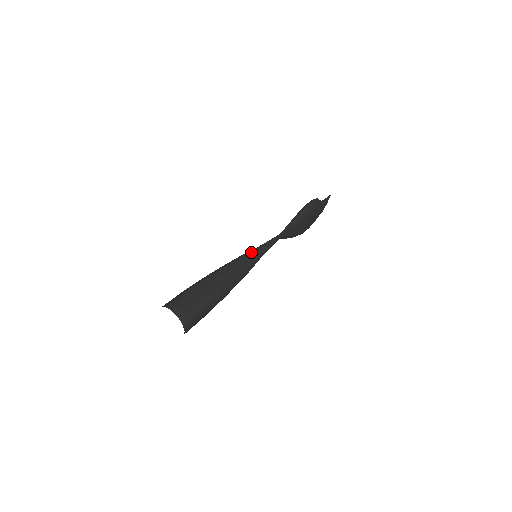
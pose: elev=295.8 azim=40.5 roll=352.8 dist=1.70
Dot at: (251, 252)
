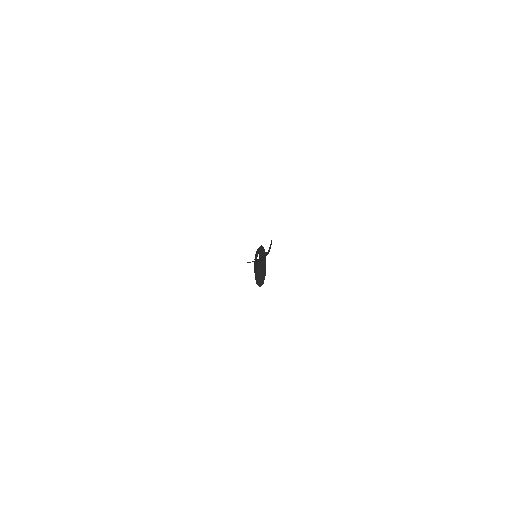
Dot at: occluded
